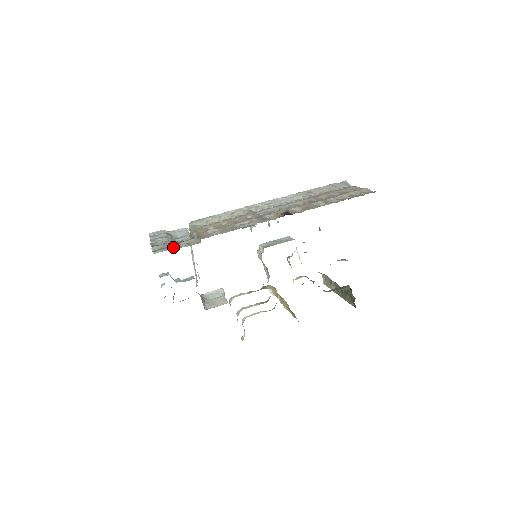
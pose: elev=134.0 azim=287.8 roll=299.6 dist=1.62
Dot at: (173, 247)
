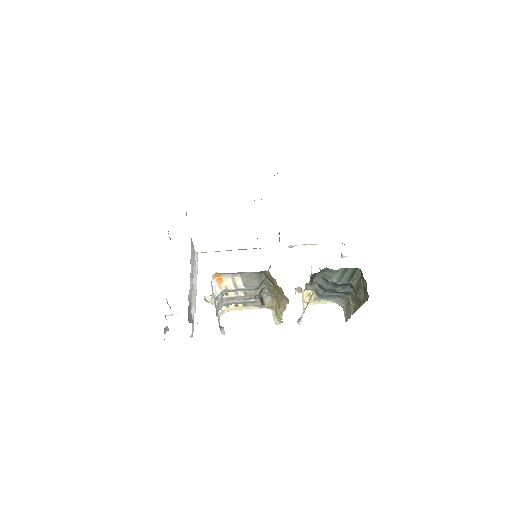
Dot at: occluded
